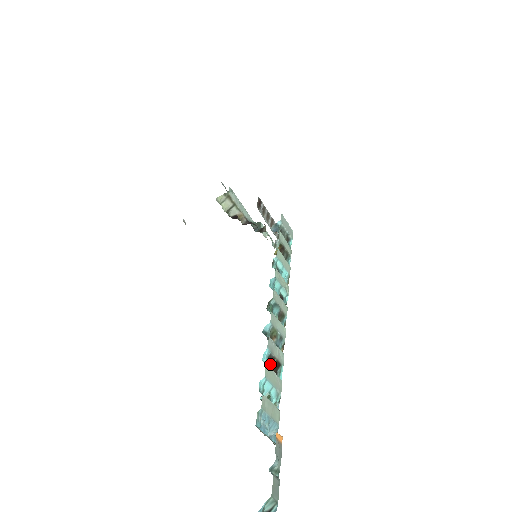
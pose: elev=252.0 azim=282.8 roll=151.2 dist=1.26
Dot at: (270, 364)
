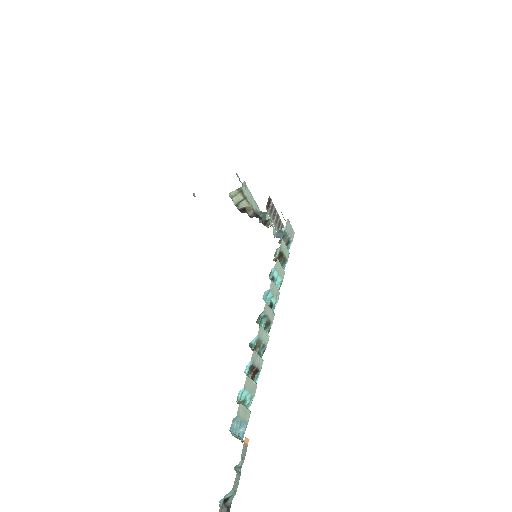
Dot at: (250, 372)
